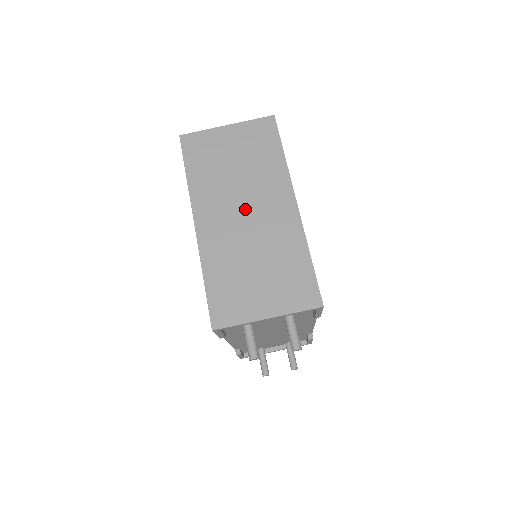
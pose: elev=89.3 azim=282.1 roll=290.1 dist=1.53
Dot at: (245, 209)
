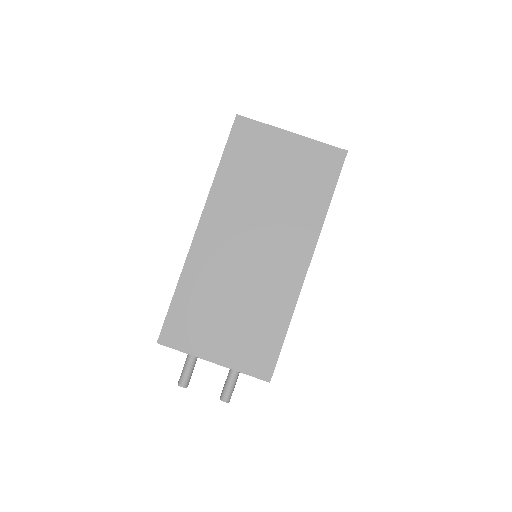
Dot at: (255, 241)
